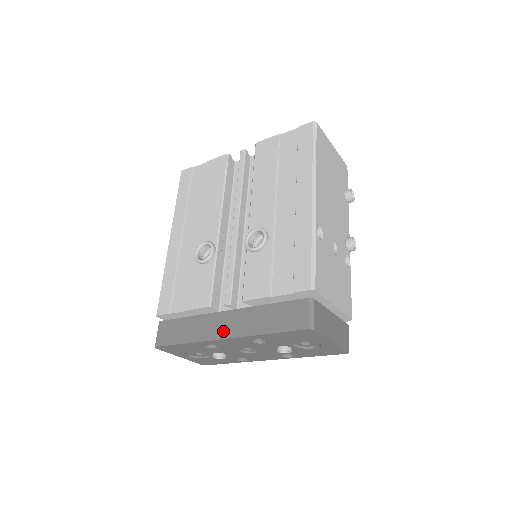
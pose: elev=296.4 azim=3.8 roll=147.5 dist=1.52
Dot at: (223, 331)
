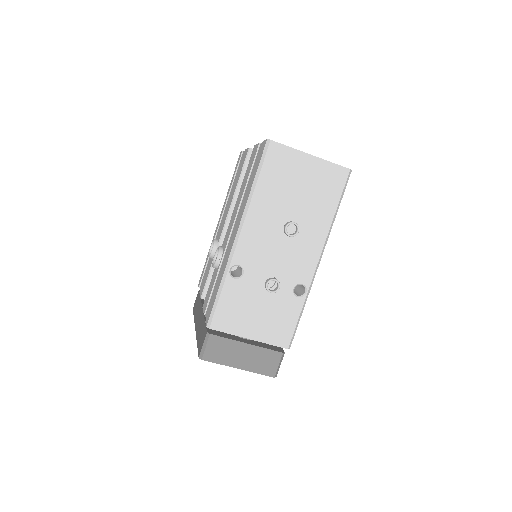
Dot at: (197, 323)
